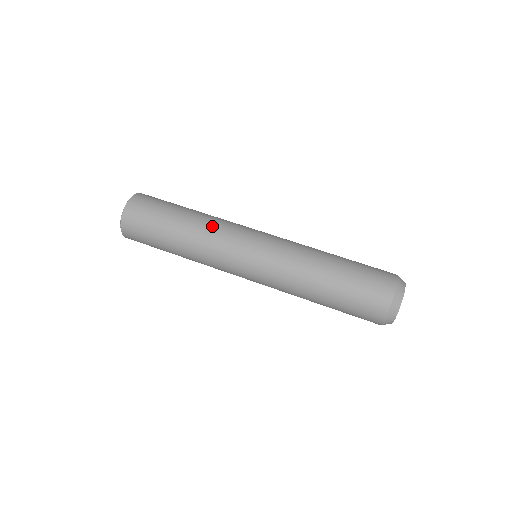
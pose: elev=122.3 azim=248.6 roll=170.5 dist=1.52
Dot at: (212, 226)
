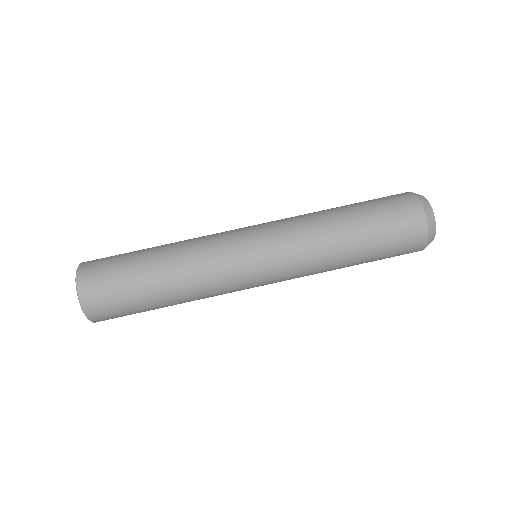
Dot at: (193, 242)
